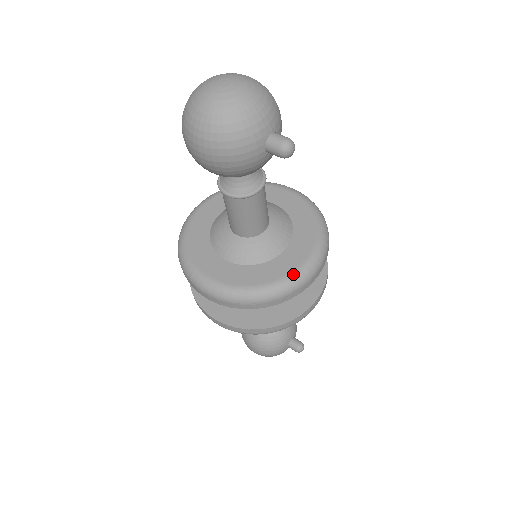
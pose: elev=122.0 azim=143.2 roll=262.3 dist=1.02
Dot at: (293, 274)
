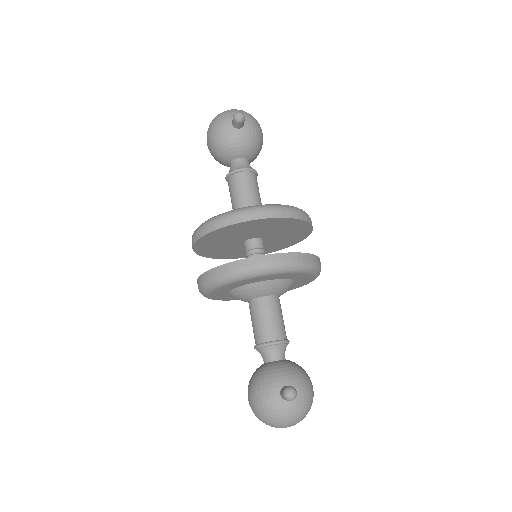
Dot at: (241, 208)
